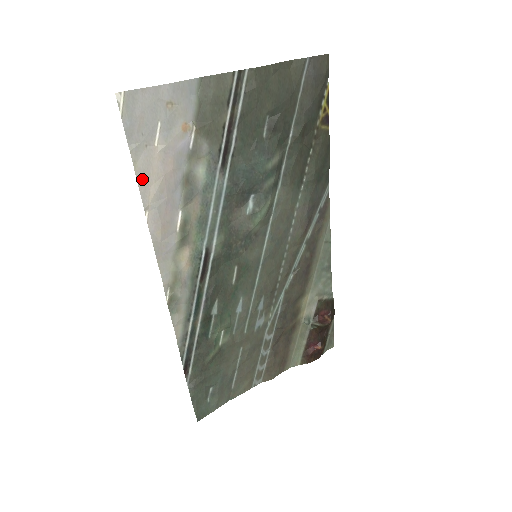
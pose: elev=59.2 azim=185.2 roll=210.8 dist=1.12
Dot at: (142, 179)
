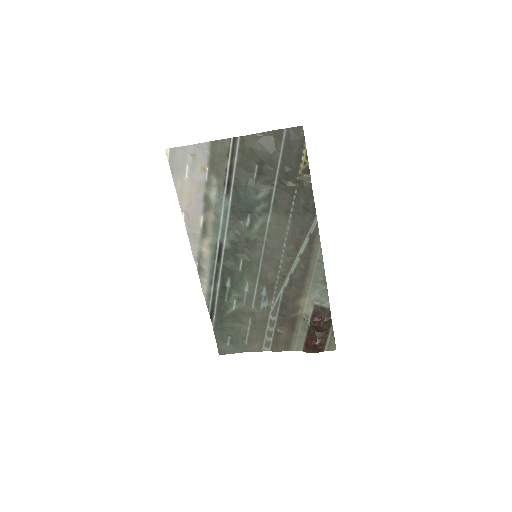
Dot at: (180, 195)
